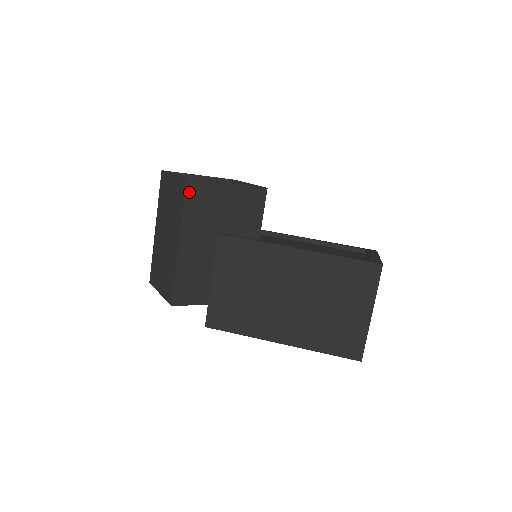
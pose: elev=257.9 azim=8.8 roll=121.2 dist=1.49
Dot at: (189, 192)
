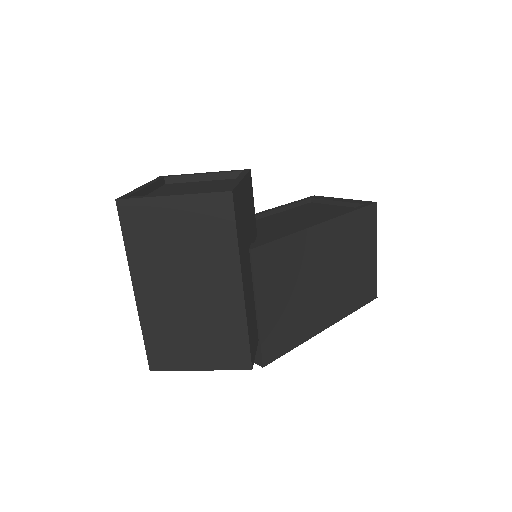
Dot at: (235, 210)
